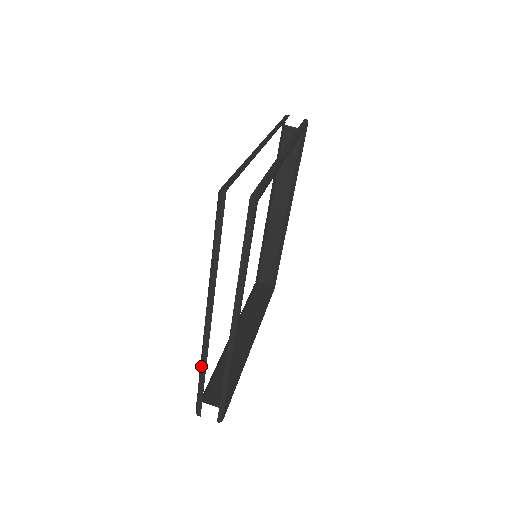
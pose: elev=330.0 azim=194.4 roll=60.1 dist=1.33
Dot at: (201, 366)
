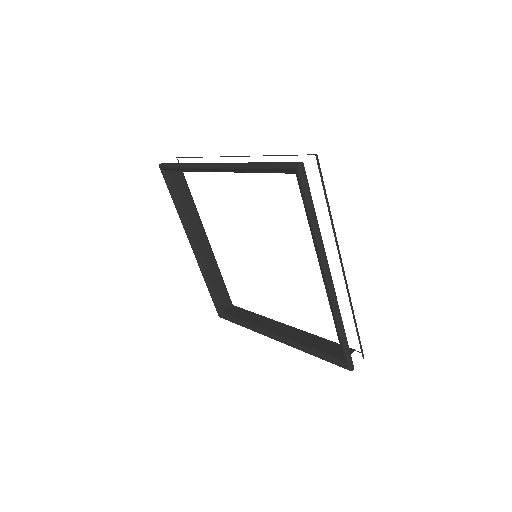
Dot at: (339, 323)
